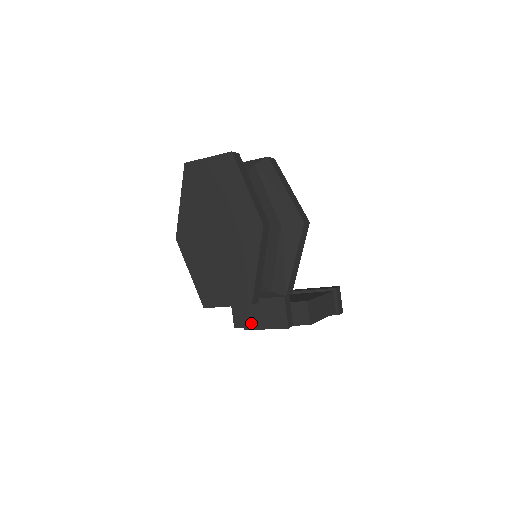
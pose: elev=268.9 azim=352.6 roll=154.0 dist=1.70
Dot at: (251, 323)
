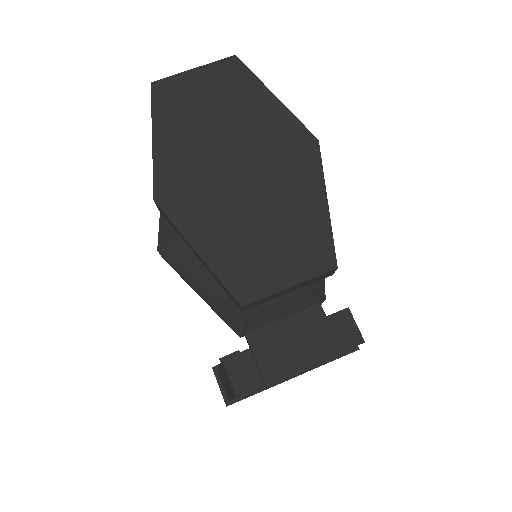
Dot at: (275, 367)
